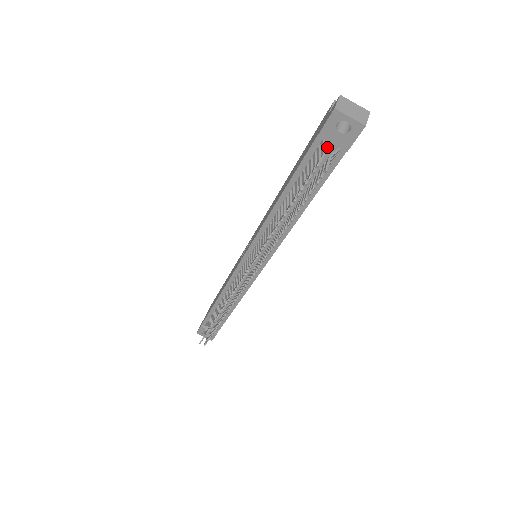
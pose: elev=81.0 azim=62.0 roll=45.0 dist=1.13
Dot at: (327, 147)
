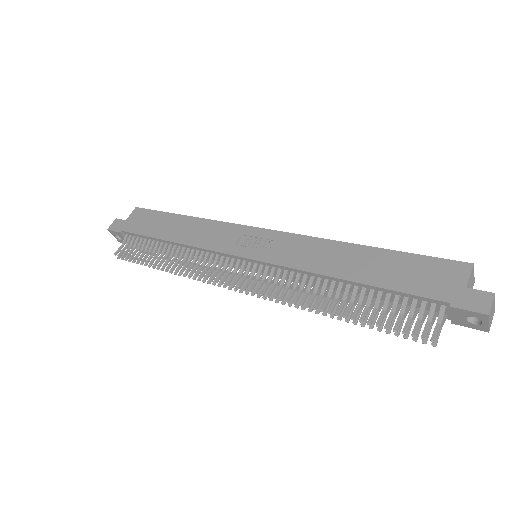
Dot at: (441, 308)
